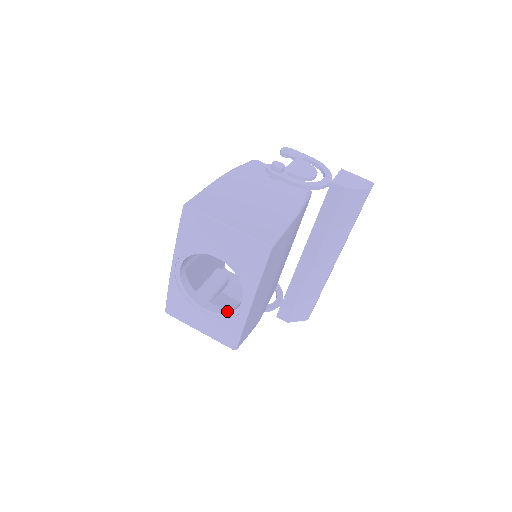
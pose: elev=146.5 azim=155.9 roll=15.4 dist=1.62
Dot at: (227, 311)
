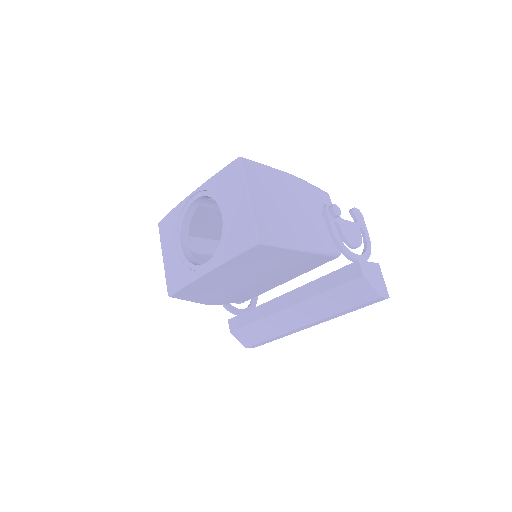
Dot at: (191, 261)
